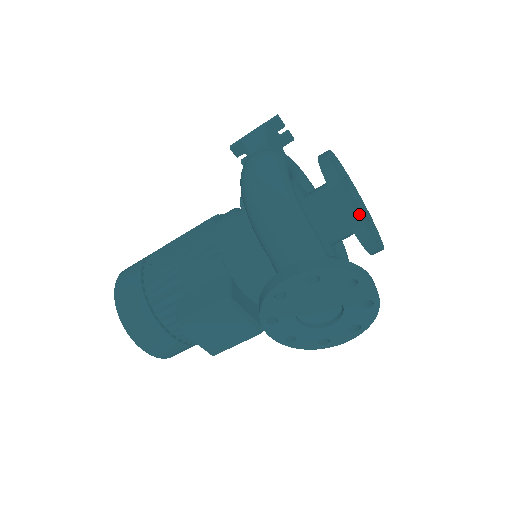
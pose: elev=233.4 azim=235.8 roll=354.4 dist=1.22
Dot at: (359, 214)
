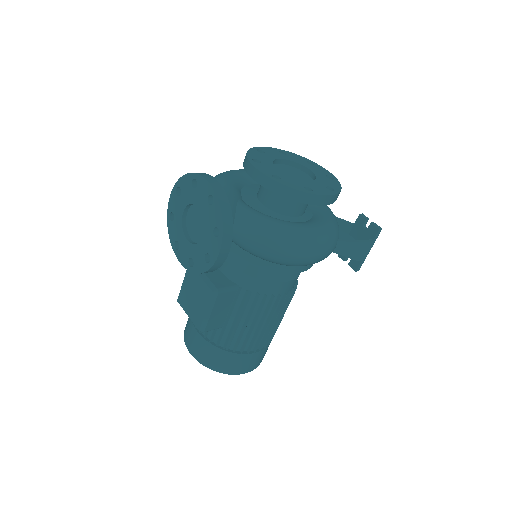
Dot at: (251, 160)
